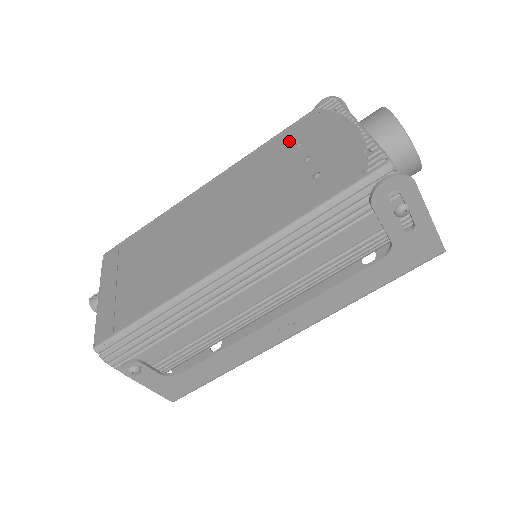
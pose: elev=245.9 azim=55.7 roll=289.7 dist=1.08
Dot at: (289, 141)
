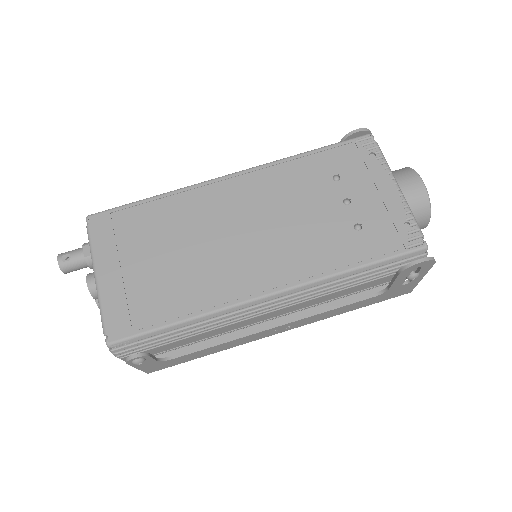
Dot at: (326, 168)
